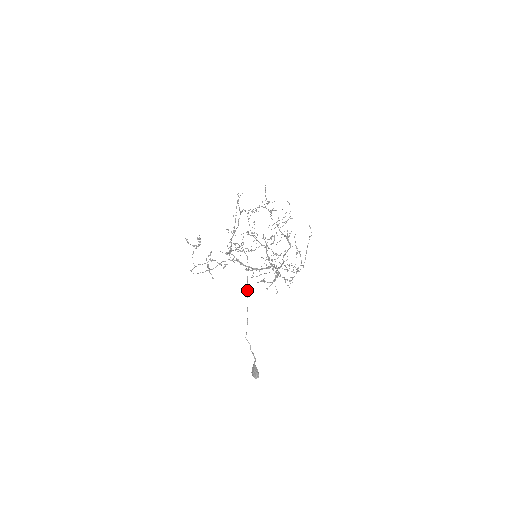
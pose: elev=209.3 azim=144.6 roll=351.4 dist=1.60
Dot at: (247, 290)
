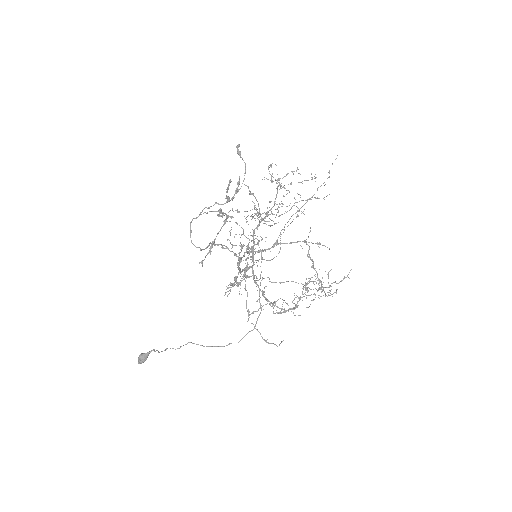
Dot at: (218, 346)
